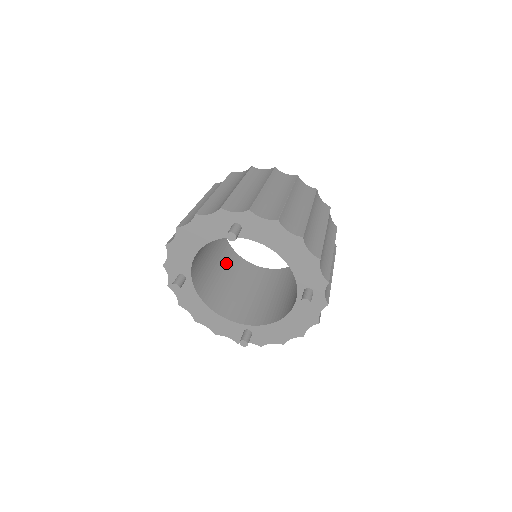
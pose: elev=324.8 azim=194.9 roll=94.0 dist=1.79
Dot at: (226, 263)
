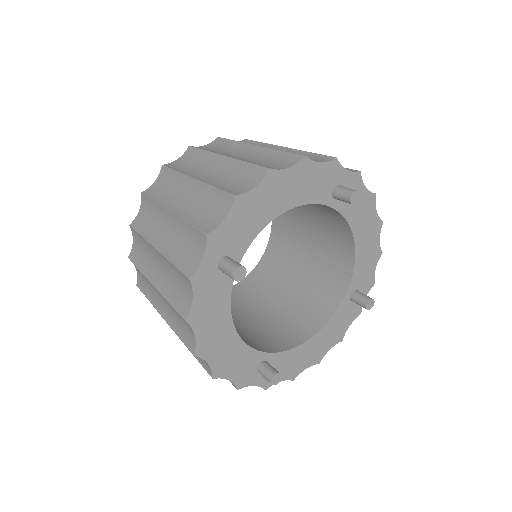
Dot at: occluded
